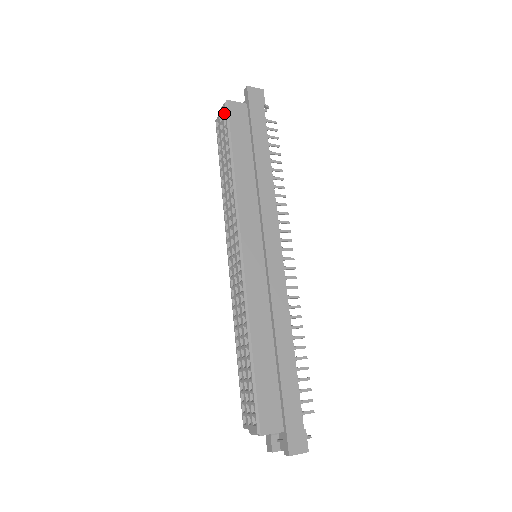
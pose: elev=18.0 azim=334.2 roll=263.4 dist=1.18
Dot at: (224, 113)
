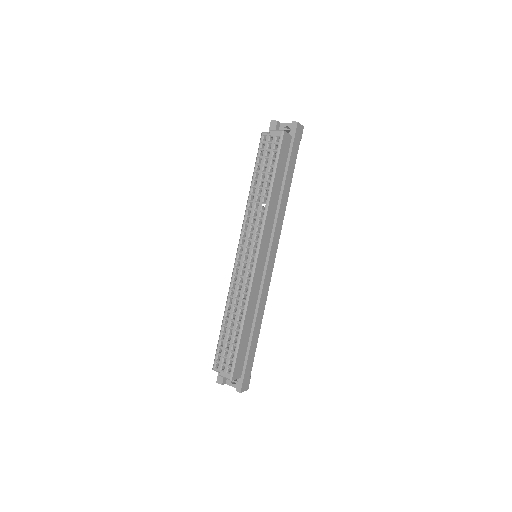
Dot at: (276, 138)
